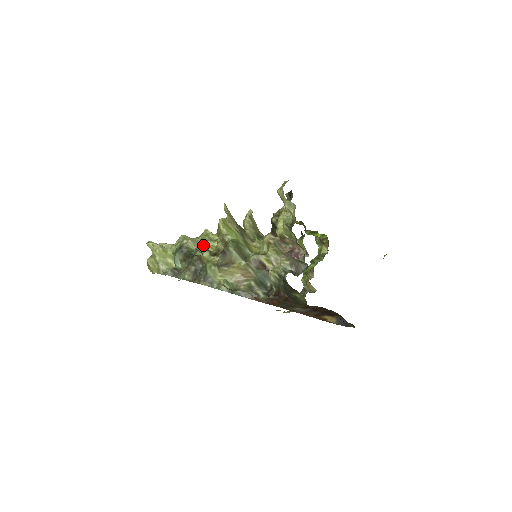
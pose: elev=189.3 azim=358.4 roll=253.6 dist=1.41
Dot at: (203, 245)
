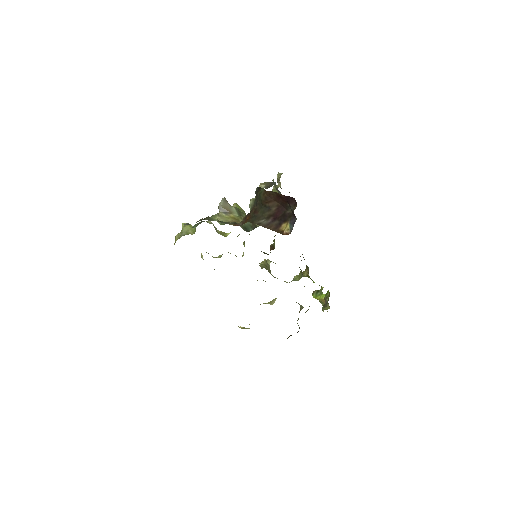
Dot at: (219, 232)
